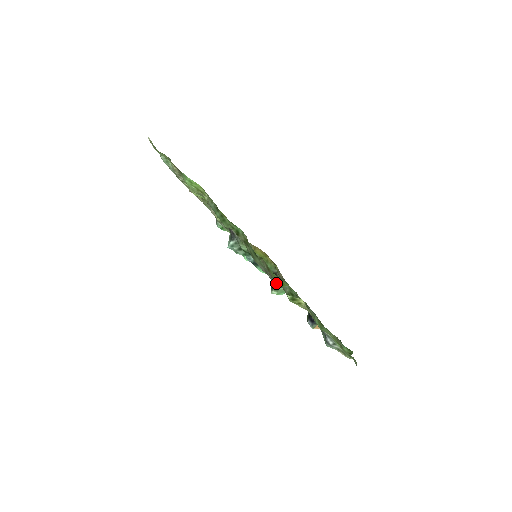
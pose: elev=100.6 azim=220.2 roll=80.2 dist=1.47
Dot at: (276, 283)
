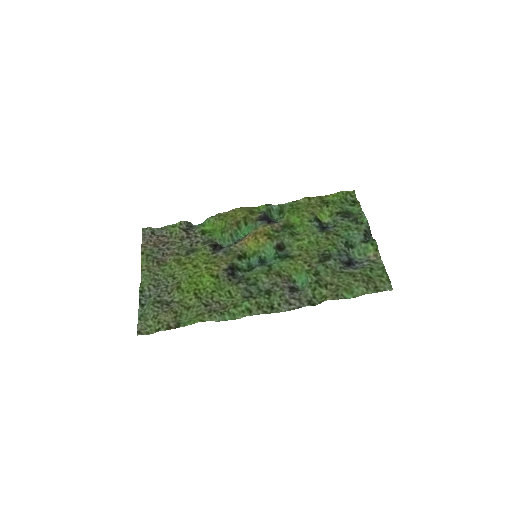
Dot at: (299, 296)
